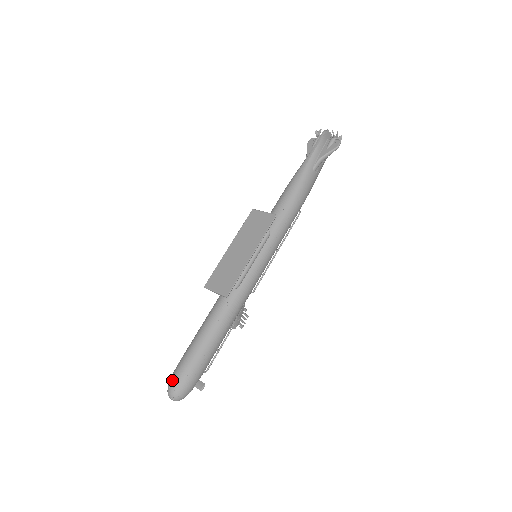
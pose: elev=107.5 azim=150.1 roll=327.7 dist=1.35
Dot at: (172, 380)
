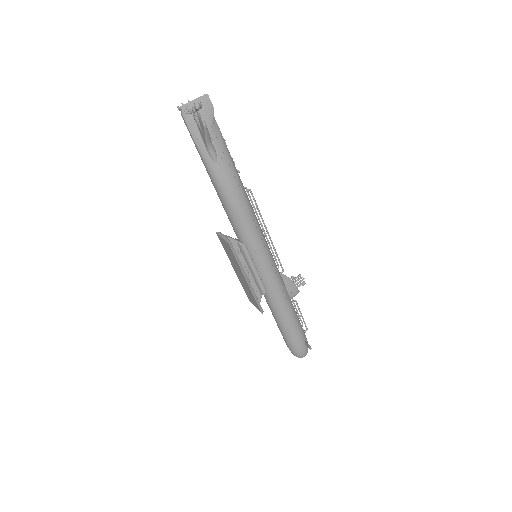
Dot at: occluded
